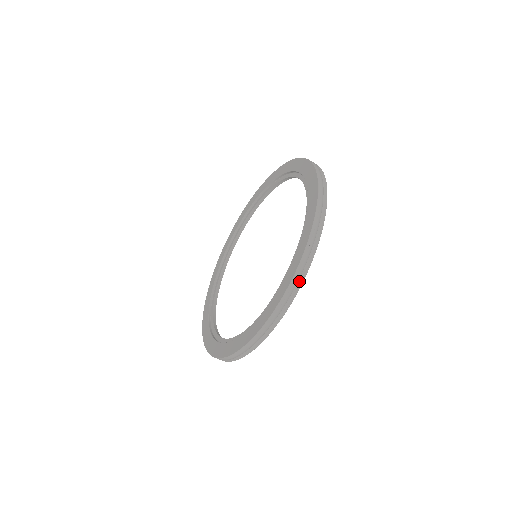
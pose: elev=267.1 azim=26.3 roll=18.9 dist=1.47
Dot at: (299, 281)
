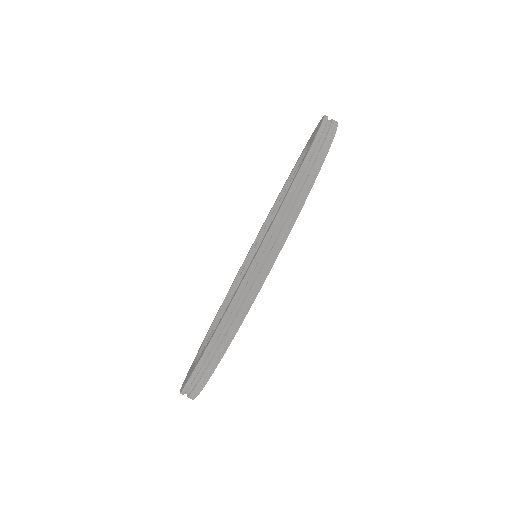
Dot at: (291, 215)
